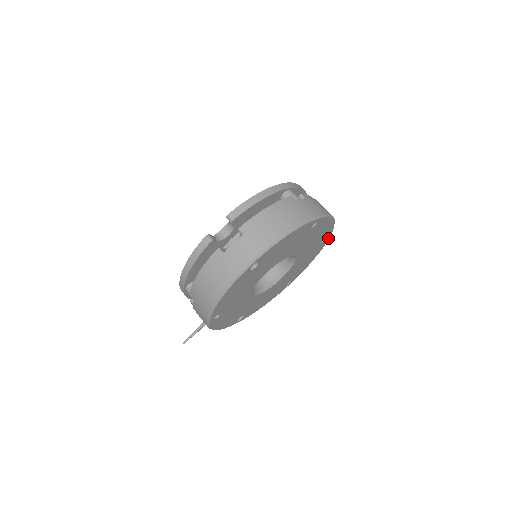
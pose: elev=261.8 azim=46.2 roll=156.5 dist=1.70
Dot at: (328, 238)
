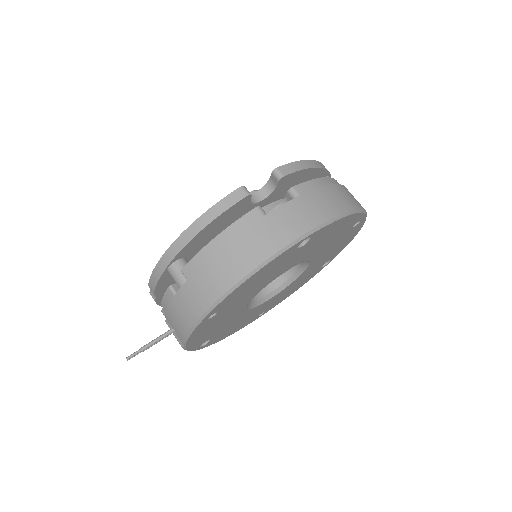
Dot at: (327, 264)
